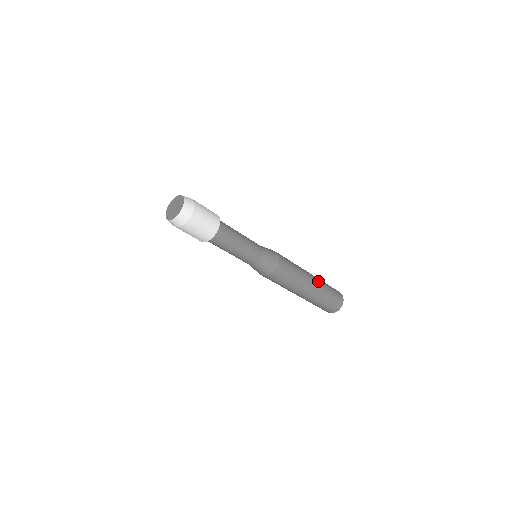
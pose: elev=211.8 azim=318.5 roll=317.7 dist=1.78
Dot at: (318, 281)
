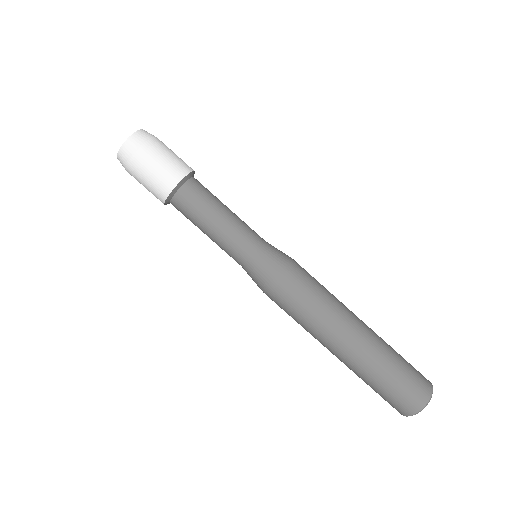
Dot at: occluded
